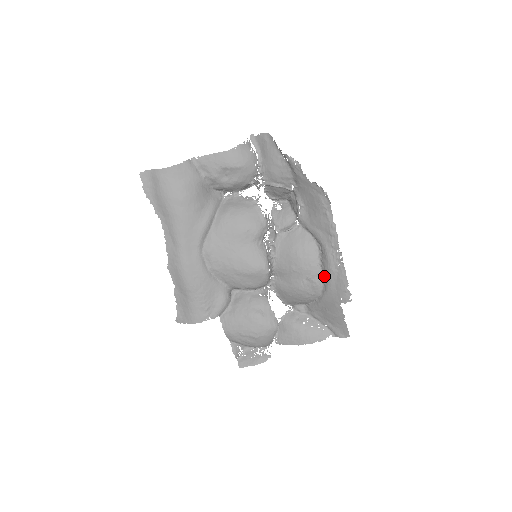
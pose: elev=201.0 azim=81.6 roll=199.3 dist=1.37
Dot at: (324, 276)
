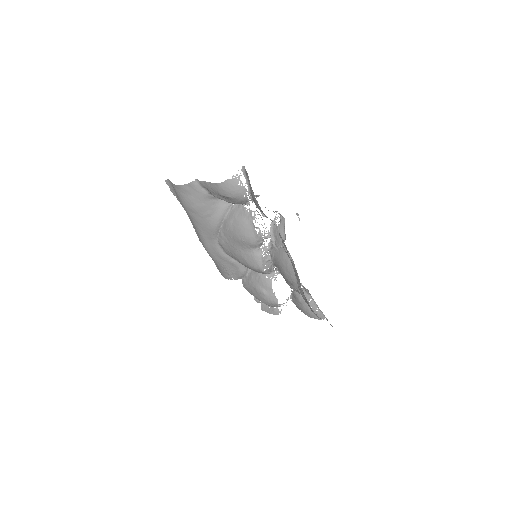
Dot at: occluded
